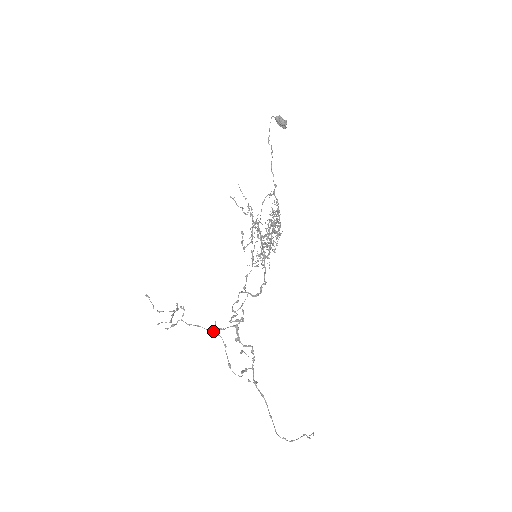
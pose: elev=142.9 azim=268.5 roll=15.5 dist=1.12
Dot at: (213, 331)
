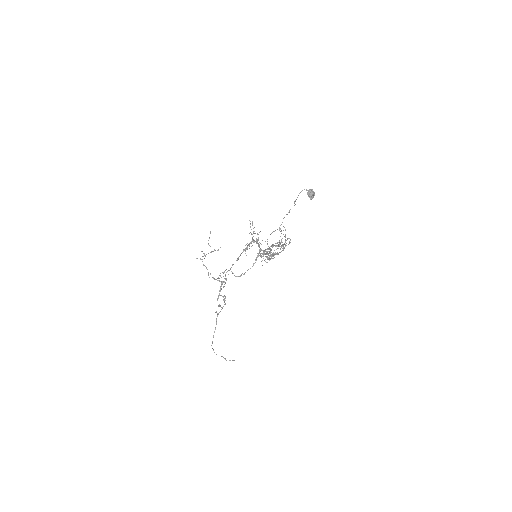
Dot at: occluded
